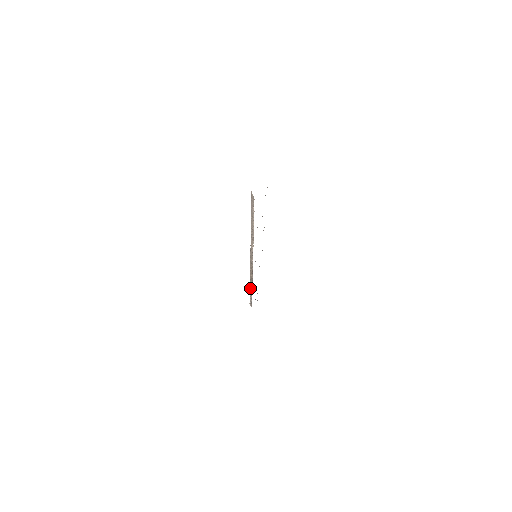
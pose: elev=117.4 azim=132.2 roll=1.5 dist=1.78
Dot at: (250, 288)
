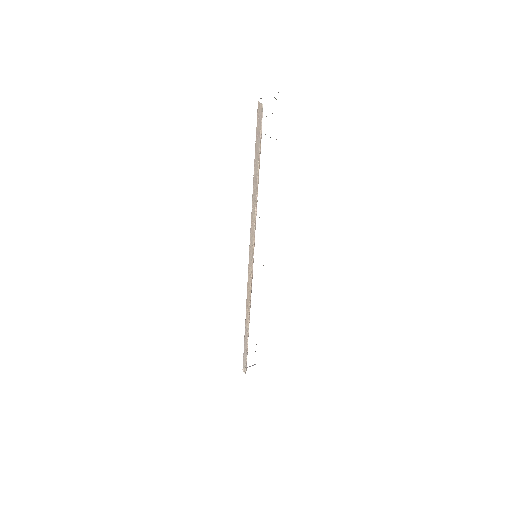
Dot at: (245, 330)
